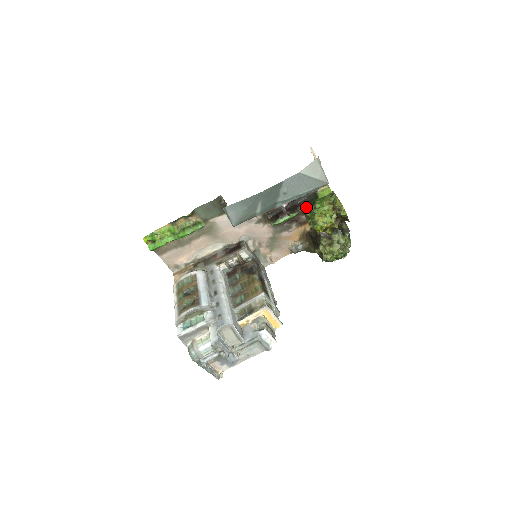
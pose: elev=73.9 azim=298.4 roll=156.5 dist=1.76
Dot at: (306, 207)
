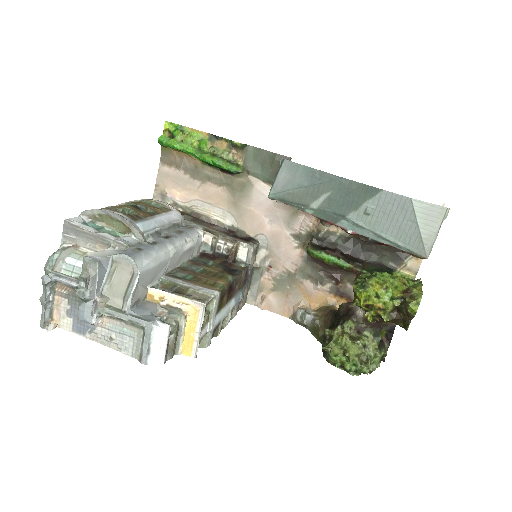
Dot at: (367, 270)
